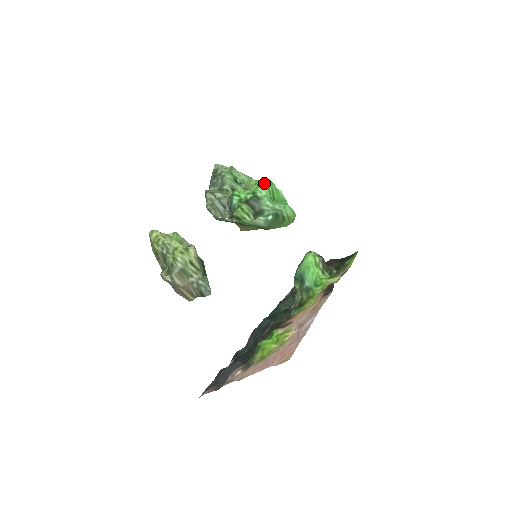
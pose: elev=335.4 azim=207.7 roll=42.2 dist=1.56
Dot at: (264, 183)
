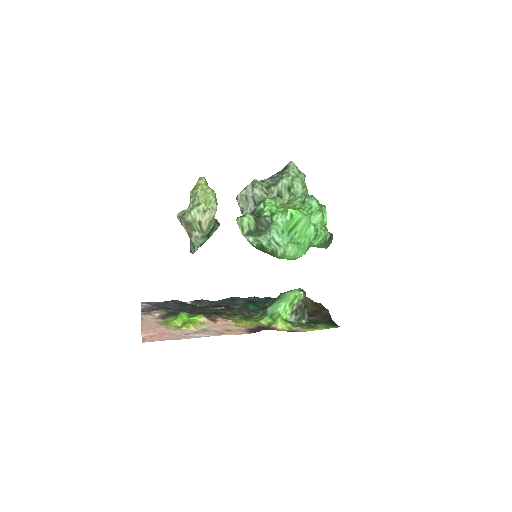
Dot at: (288, 213)
